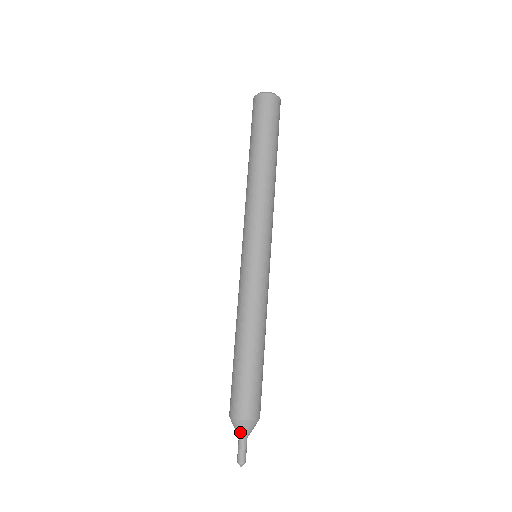
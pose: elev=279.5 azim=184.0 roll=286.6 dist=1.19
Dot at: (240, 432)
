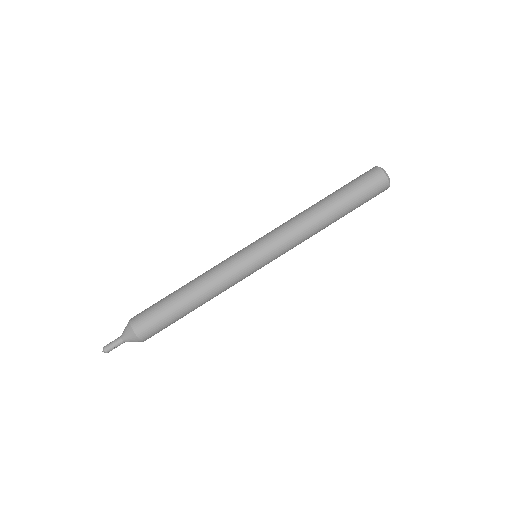
Dot at: (126, 336)
